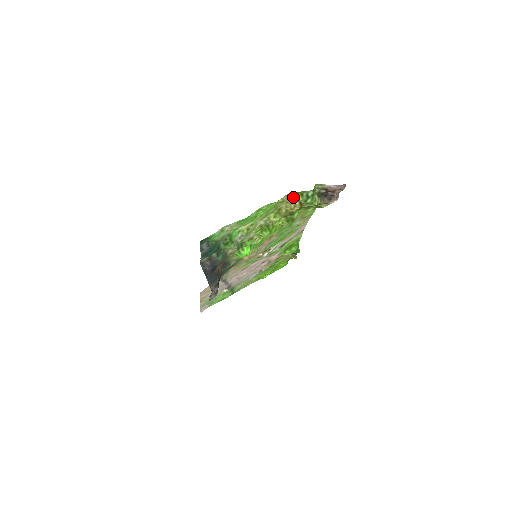
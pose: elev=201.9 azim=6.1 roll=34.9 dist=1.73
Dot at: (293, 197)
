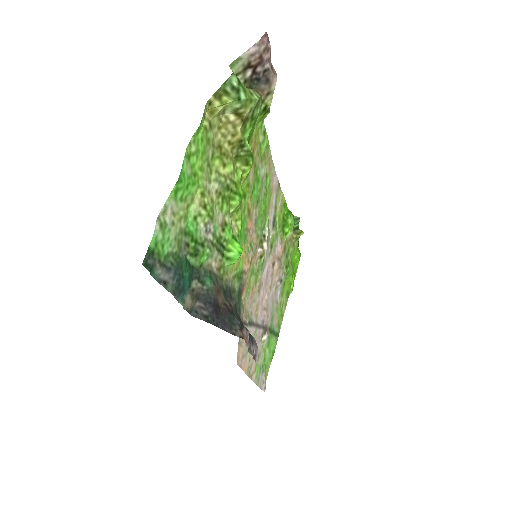
Dot at: (218, 107)
